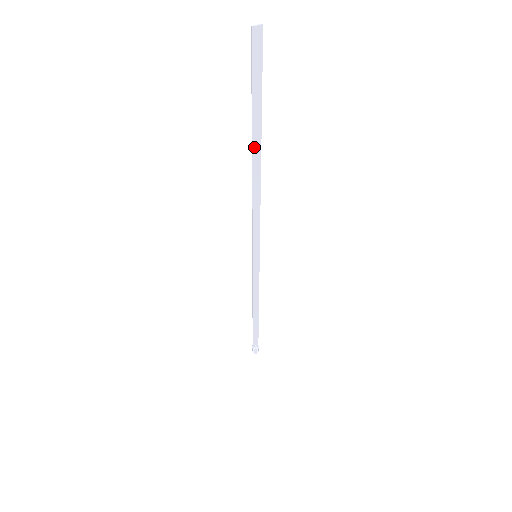
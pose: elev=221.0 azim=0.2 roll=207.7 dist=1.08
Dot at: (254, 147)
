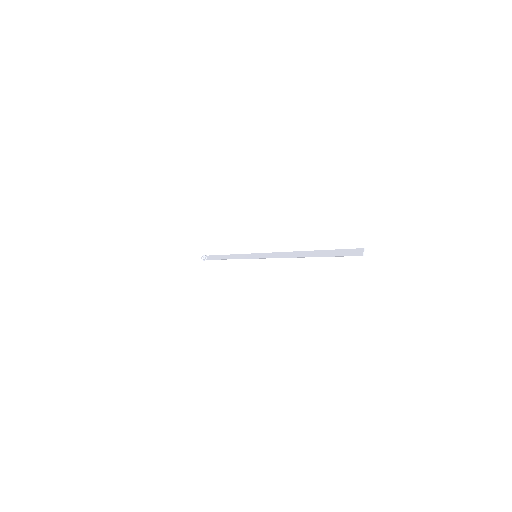
Dot at: (310, 256)
